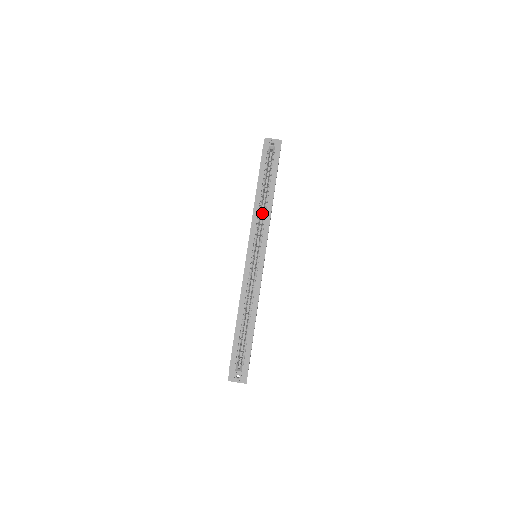
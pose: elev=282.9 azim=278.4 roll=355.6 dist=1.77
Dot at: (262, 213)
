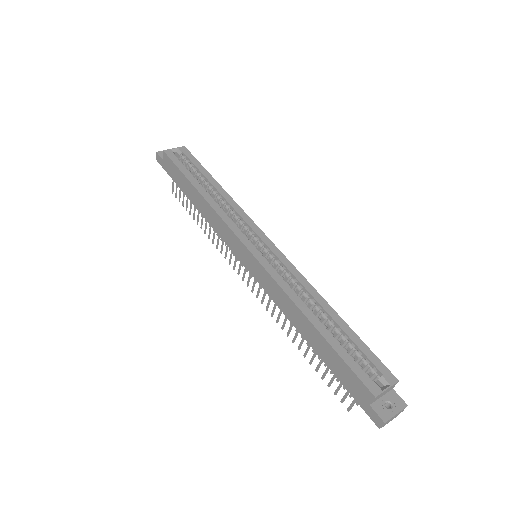
Dot at: occluded
